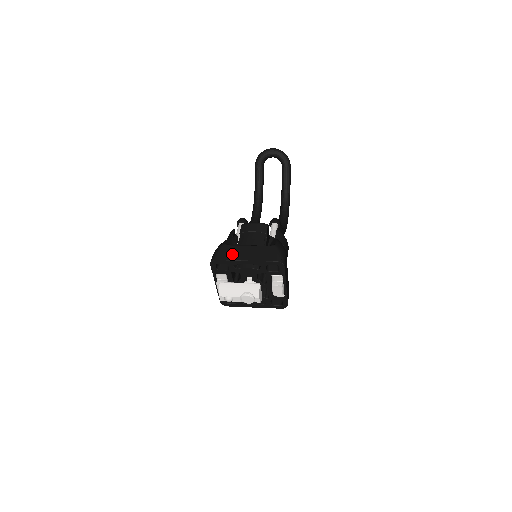
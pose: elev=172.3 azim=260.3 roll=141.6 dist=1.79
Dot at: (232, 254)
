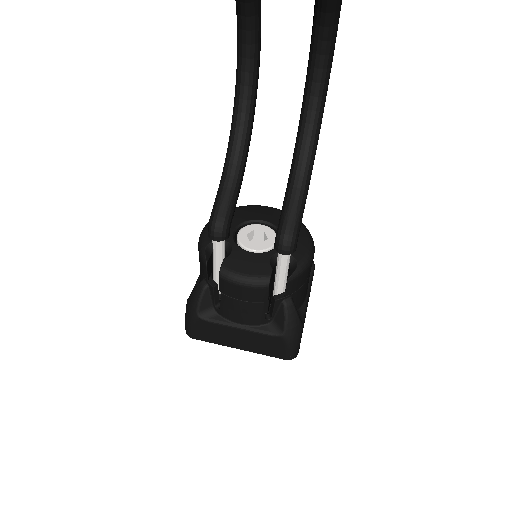
Dot at: (215, 337)
